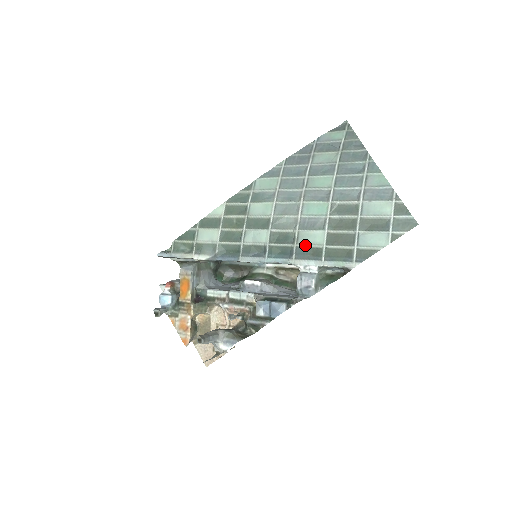
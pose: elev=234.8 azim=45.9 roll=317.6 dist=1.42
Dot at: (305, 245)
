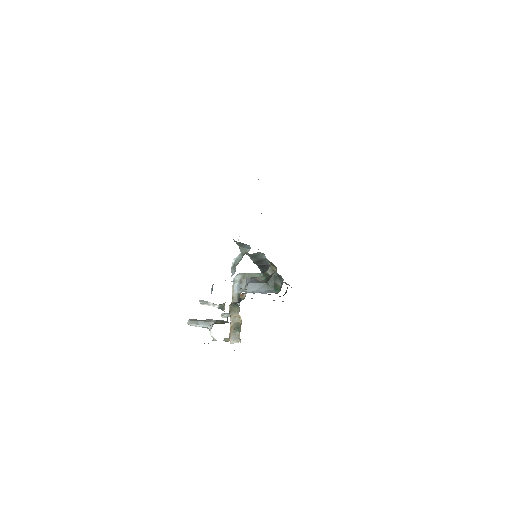
Dot at: occluded
